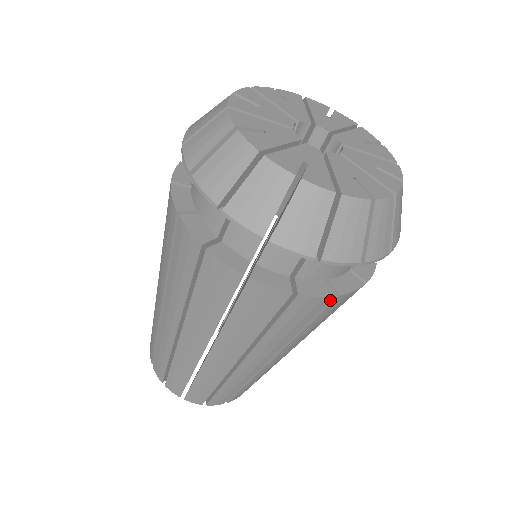
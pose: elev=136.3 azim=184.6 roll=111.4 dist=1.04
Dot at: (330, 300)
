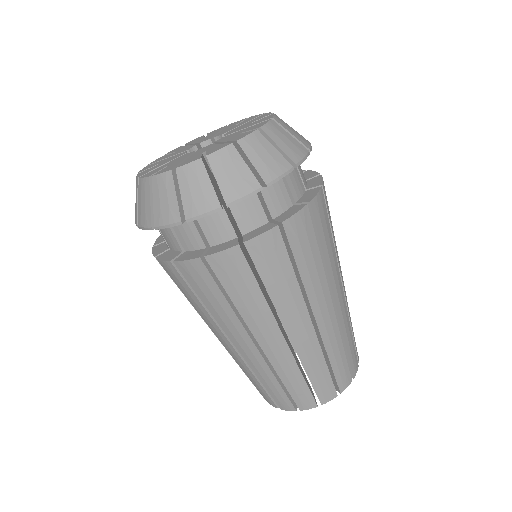
Dot at: (240, 250)
